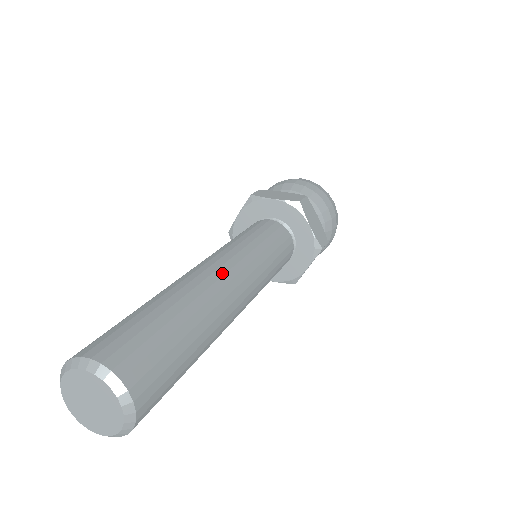
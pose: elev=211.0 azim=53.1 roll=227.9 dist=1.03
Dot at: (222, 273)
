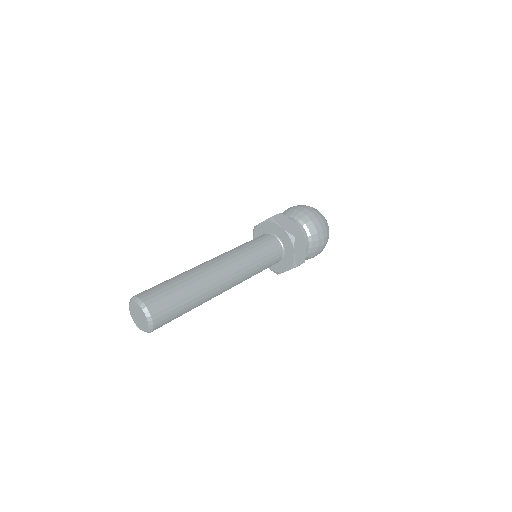
Dot at: (222, 272)
